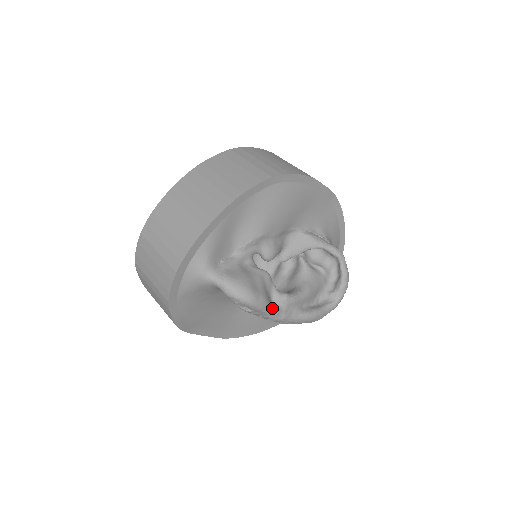
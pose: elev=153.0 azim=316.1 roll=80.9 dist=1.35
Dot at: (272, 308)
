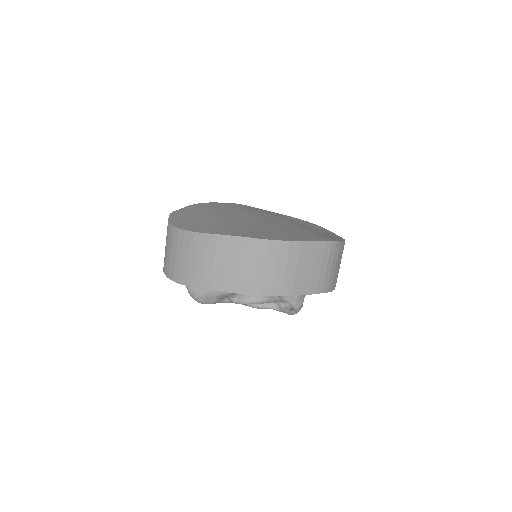
Dot at: (221, 302)
